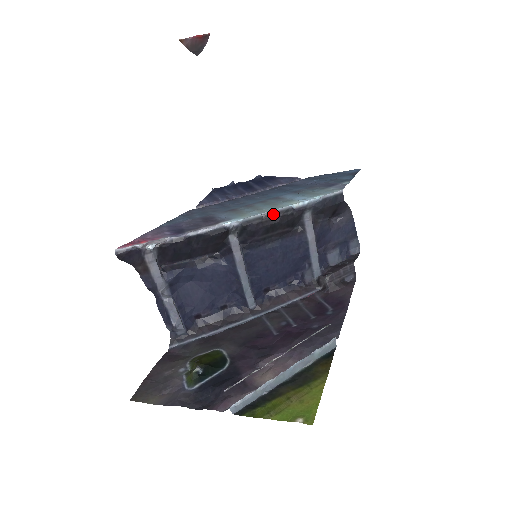
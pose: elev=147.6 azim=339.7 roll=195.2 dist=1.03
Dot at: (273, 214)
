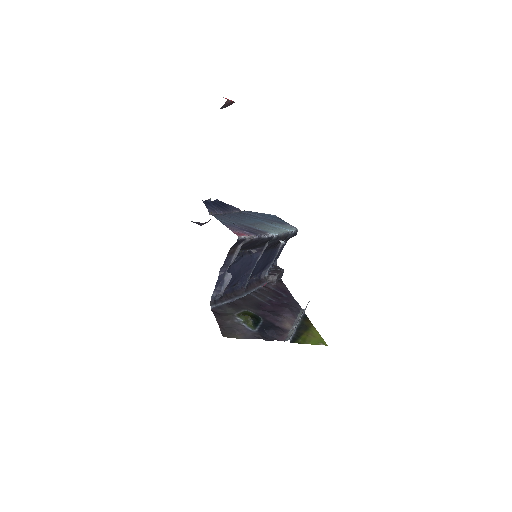
Dot at: (284, 235)
